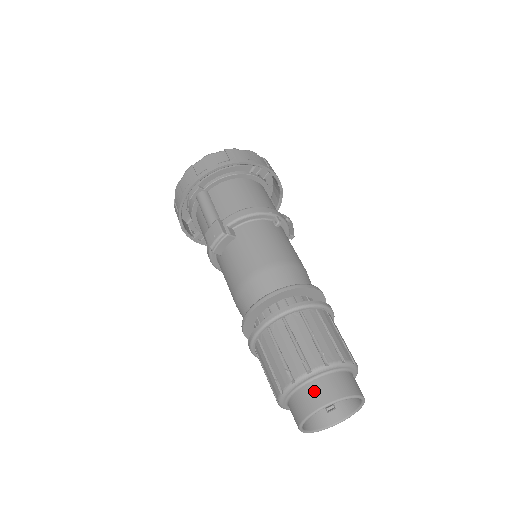
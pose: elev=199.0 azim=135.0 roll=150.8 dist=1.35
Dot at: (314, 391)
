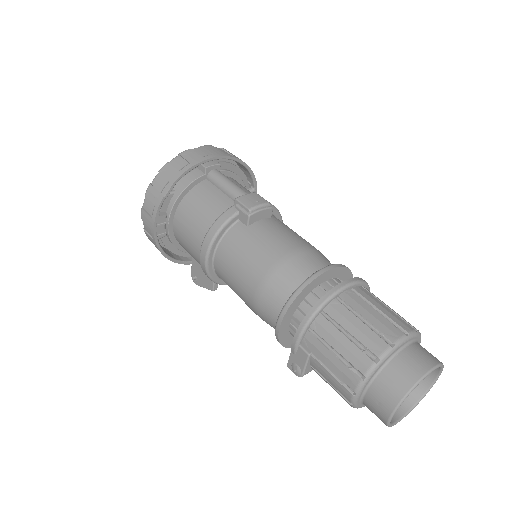
Dot at: (424, 350)
